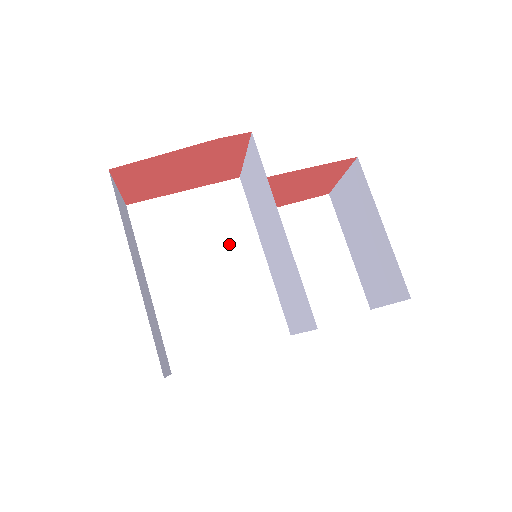
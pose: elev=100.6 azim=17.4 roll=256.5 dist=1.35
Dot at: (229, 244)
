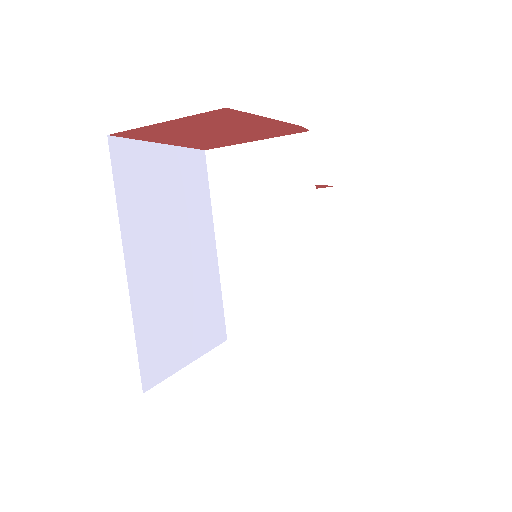
Dot at: (195, 228)
